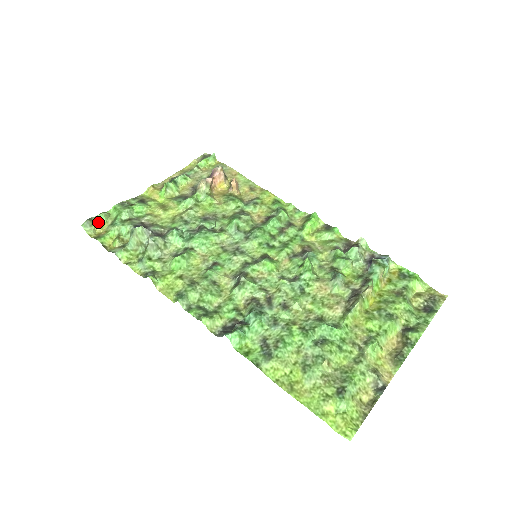
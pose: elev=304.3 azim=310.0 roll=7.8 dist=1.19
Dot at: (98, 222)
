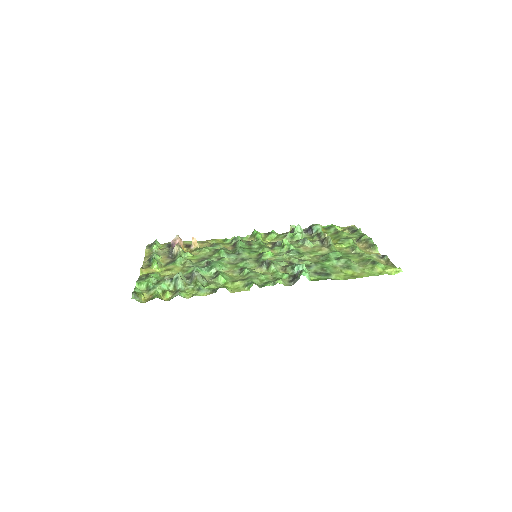
Dot at: (139, 293)
